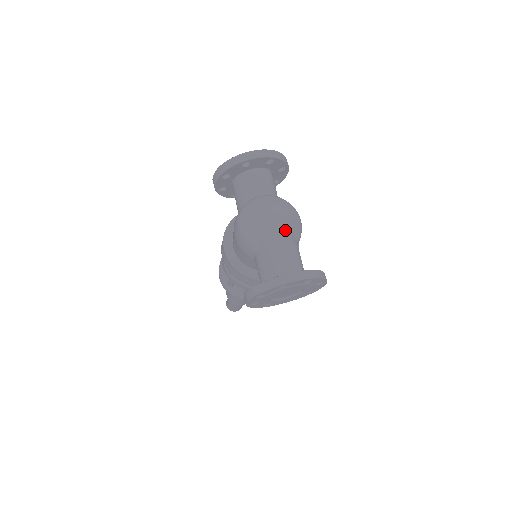
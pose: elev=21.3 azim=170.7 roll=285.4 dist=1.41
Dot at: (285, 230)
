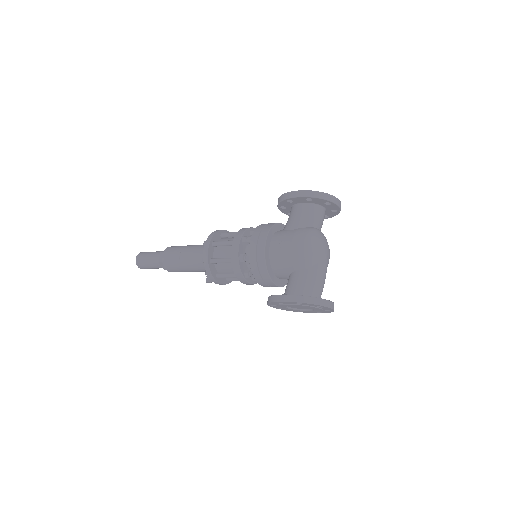
Dot at: occluded
